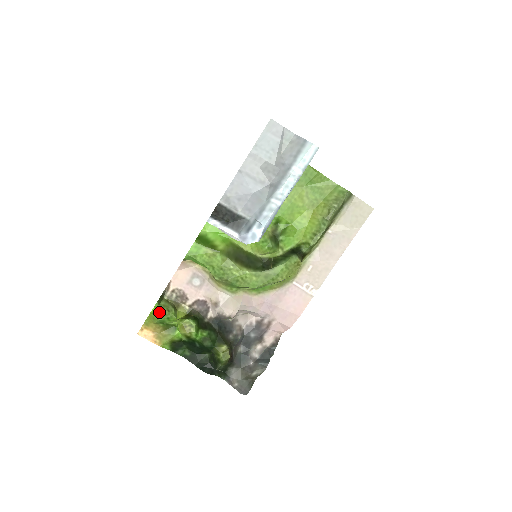
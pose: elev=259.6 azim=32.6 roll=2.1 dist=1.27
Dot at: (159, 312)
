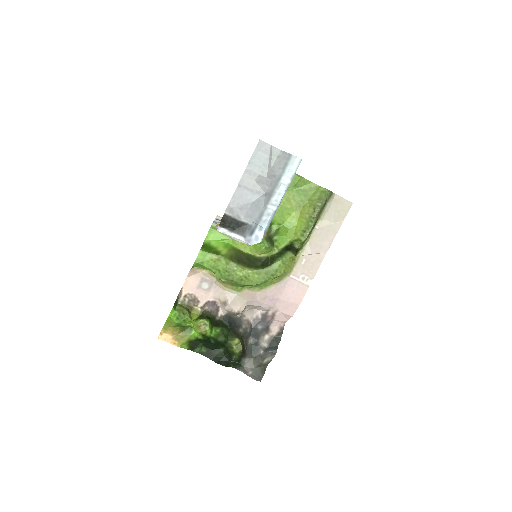
Dot at: (175, 316)
